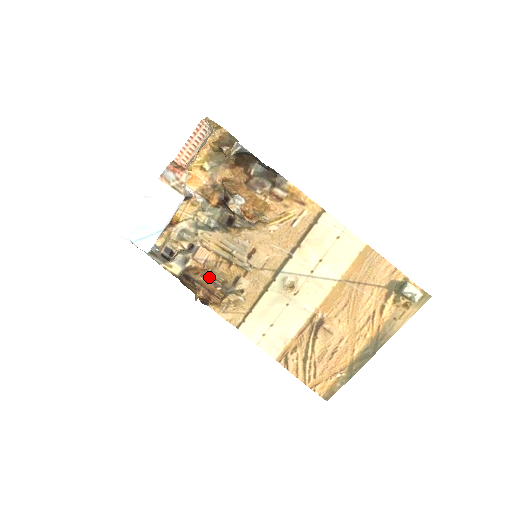
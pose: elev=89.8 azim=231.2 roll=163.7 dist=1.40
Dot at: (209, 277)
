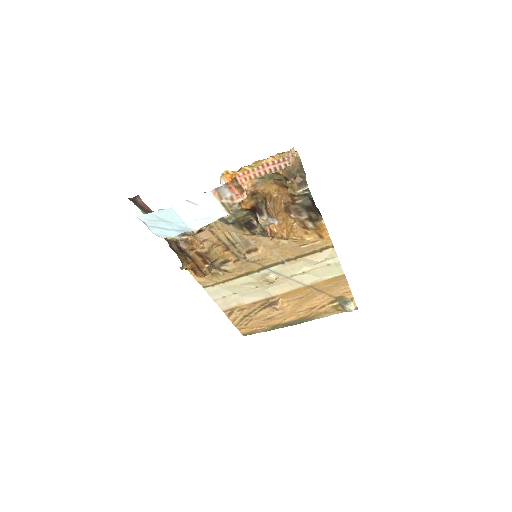
Dot at: (203, 256)
